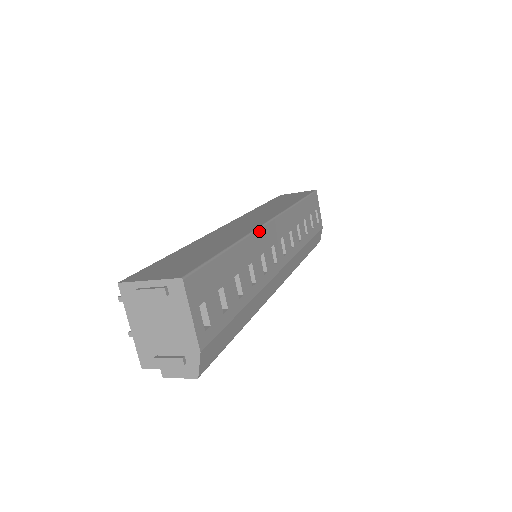
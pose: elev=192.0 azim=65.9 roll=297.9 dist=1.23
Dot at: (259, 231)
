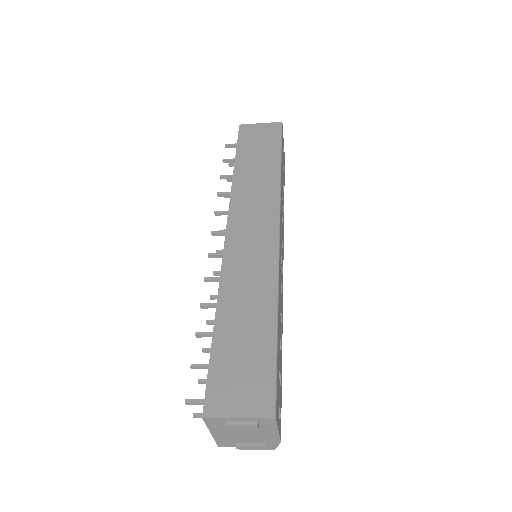
Dot at: (279, 267)
